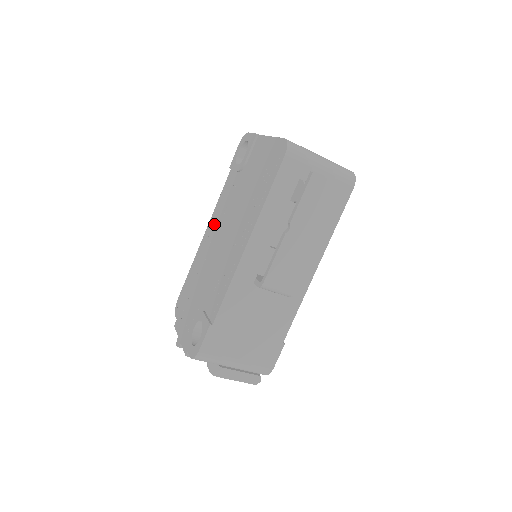
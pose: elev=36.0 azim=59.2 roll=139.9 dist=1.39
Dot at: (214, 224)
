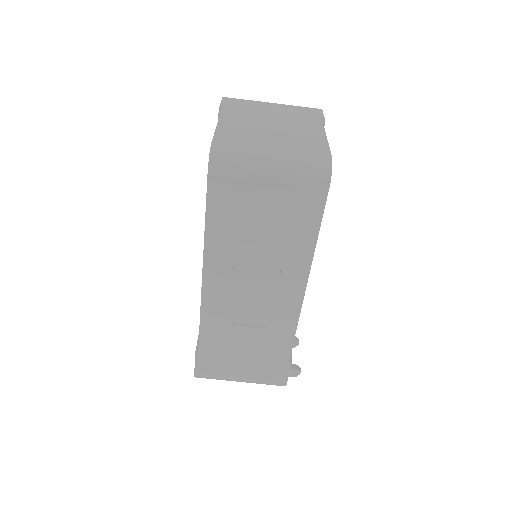
Dot at: occluded
